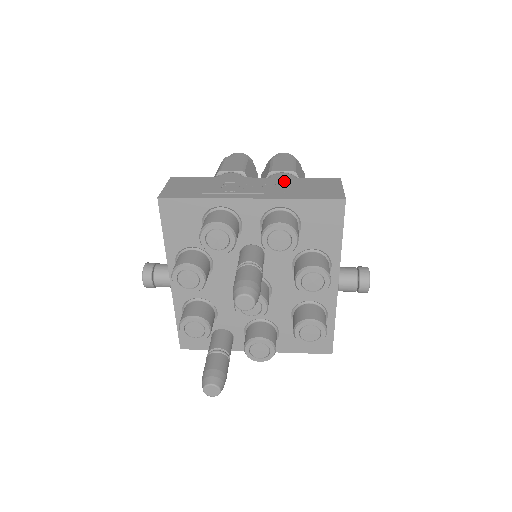
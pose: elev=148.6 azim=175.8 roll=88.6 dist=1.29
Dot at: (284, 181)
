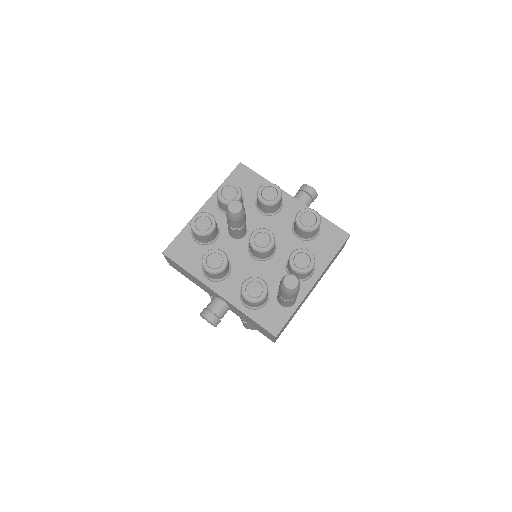
Dot at: occluded
